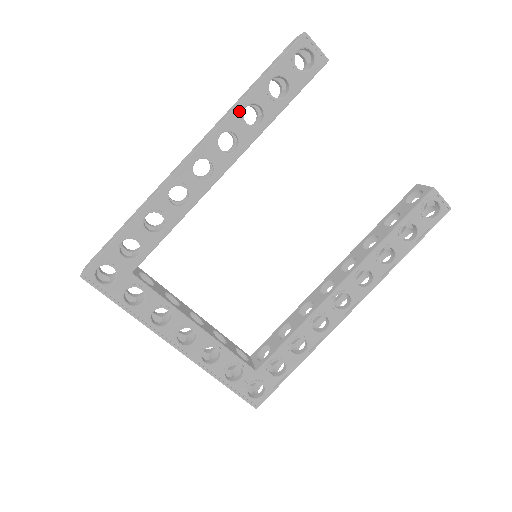
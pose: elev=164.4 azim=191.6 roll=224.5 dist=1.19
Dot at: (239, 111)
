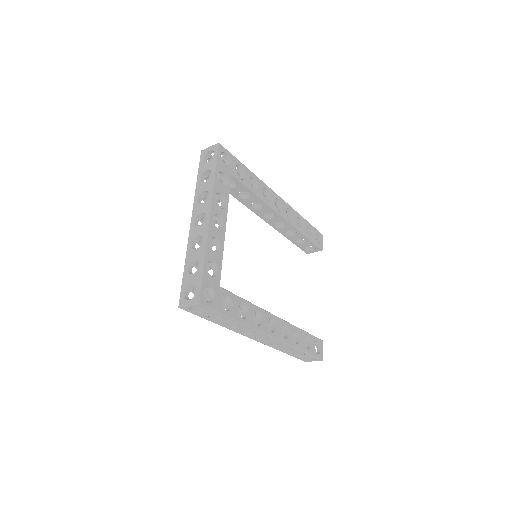
Dot at: (297, 215)
